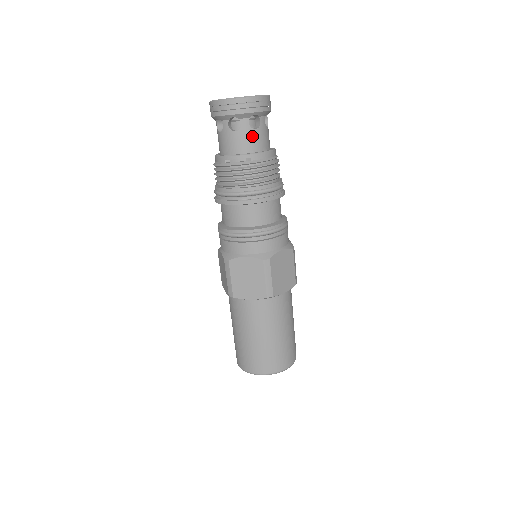
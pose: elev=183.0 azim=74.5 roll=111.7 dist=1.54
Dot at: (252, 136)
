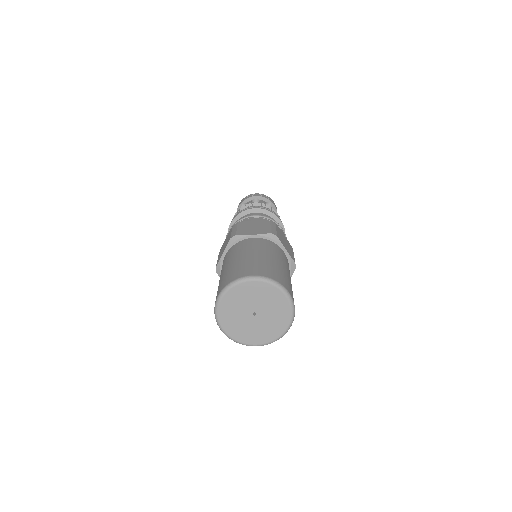
Dot at: occluded
